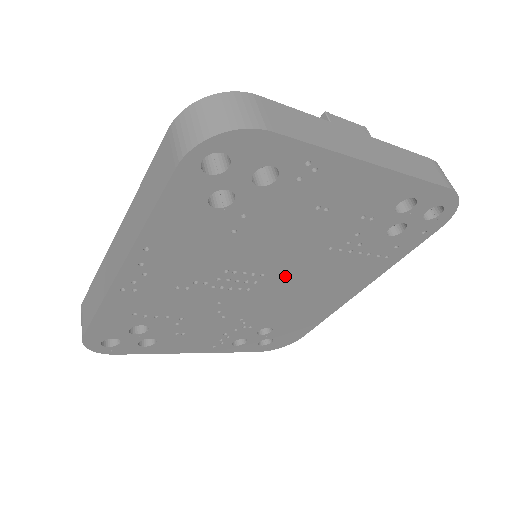
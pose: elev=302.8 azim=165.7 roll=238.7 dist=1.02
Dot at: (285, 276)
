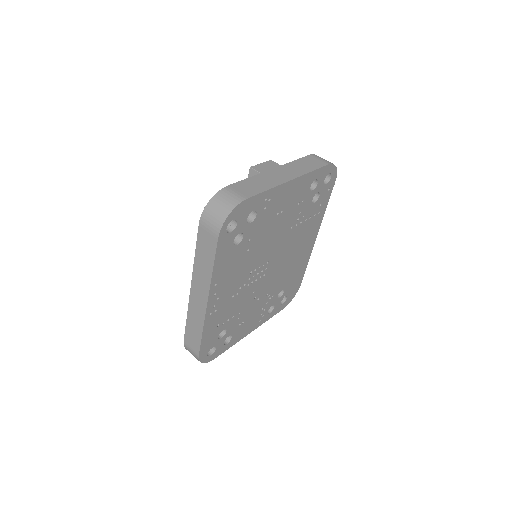
Dot at: (278, 256)
